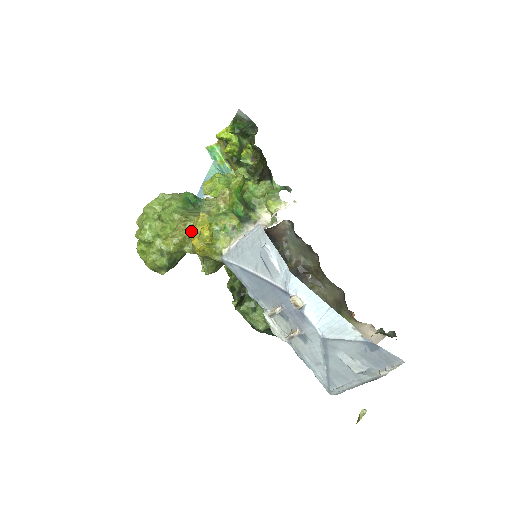
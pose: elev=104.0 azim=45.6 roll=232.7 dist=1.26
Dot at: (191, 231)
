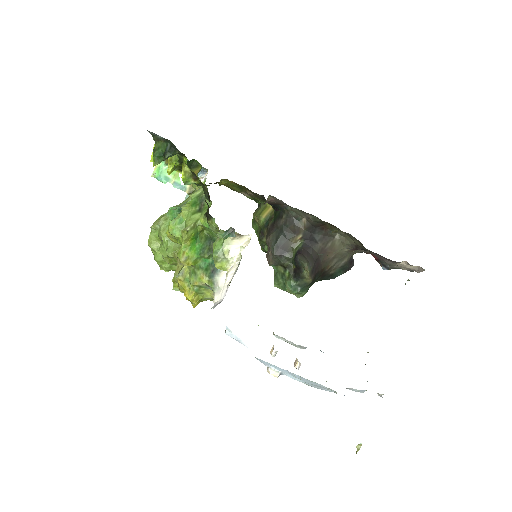
Dot at: occluded
